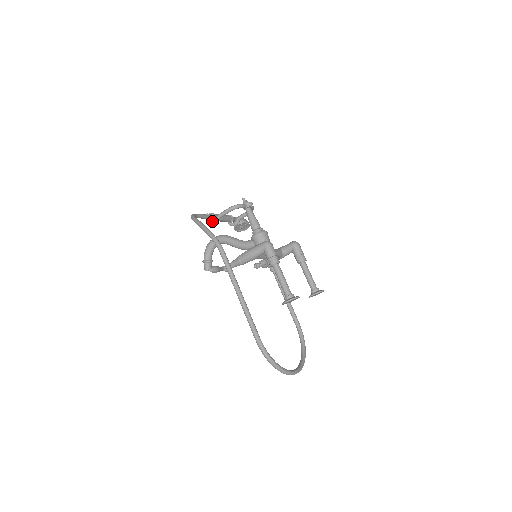
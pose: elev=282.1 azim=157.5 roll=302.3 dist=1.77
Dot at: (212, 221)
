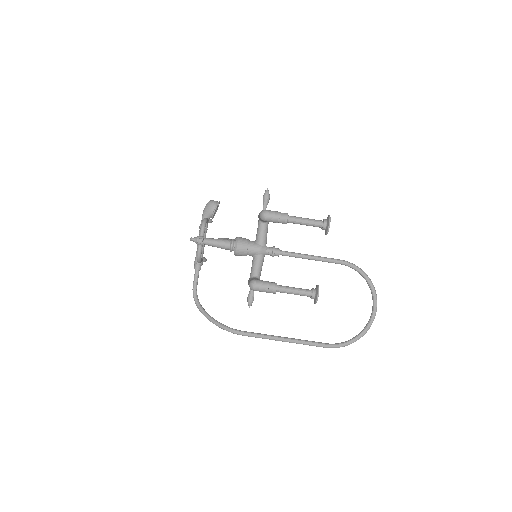
Dot at: occluded
